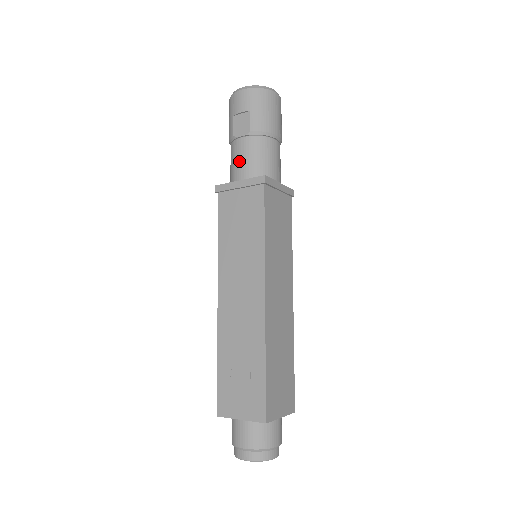
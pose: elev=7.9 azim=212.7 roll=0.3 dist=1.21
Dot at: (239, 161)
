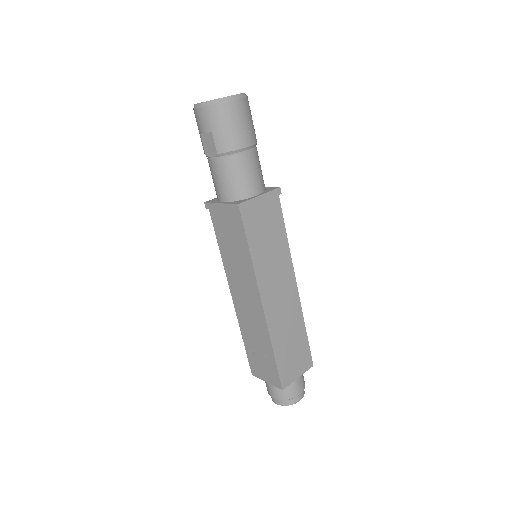
Dot at: (216, 182)
